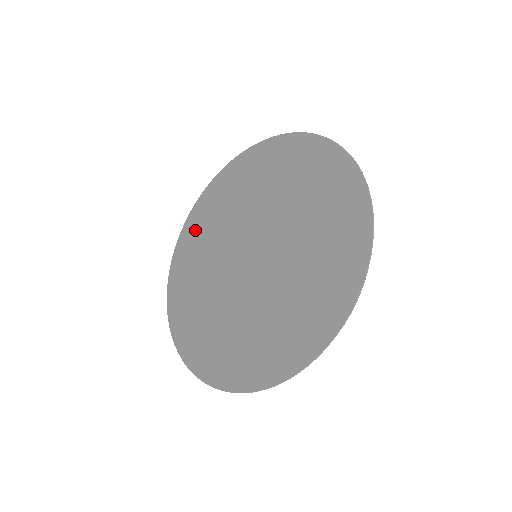
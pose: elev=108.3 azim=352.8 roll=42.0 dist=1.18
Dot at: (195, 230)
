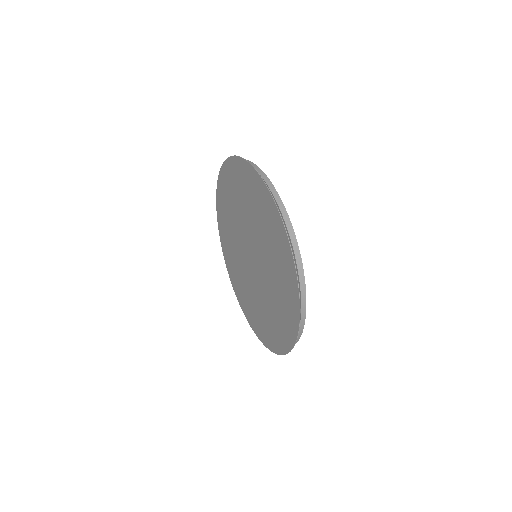
Dot at: (242, 299)
